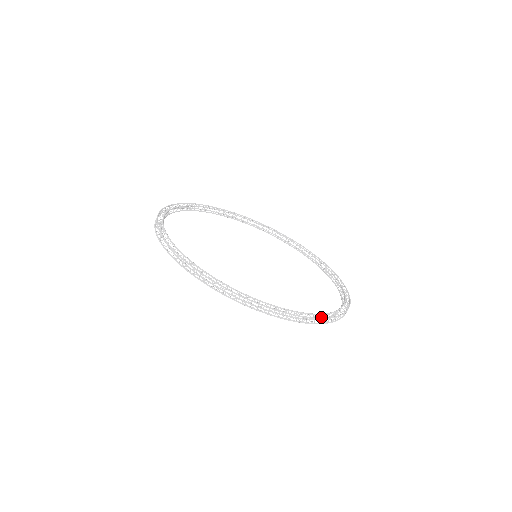
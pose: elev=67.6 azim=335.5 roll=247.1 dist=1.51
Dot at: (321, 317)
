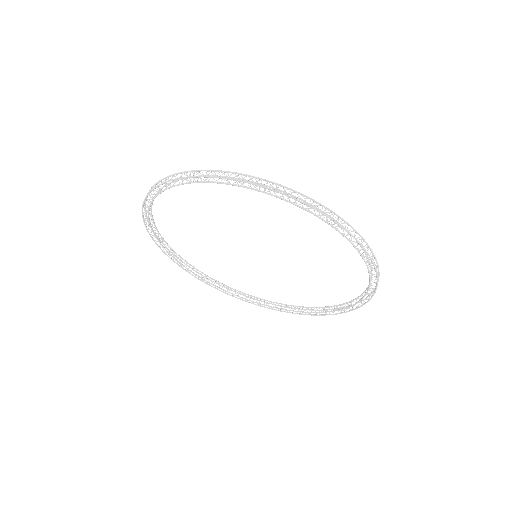
Dot at: (377, 273)
